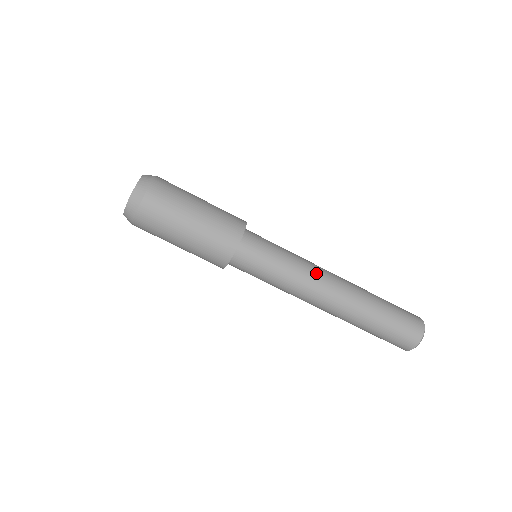
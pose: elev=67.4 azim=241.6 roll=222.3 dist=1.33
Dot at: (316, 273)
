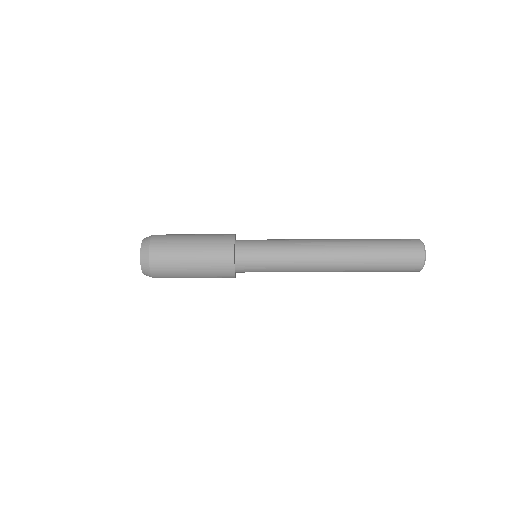
Dot at: (307, 248)
